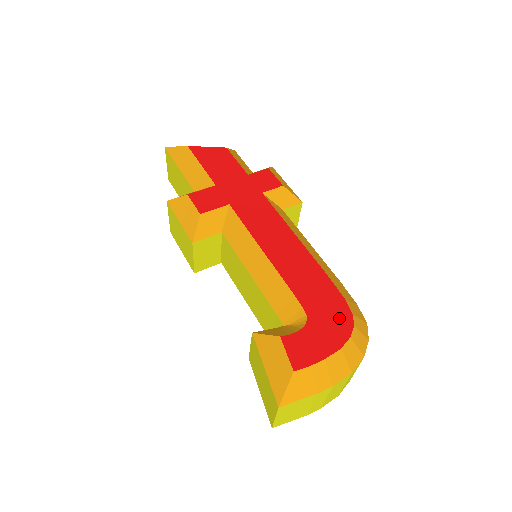
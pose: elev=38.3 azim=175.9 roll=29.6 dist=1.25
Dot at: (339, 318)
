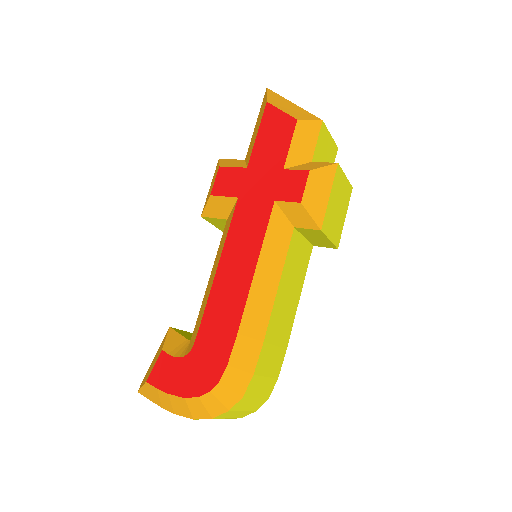
Dot at: (207, 375)
